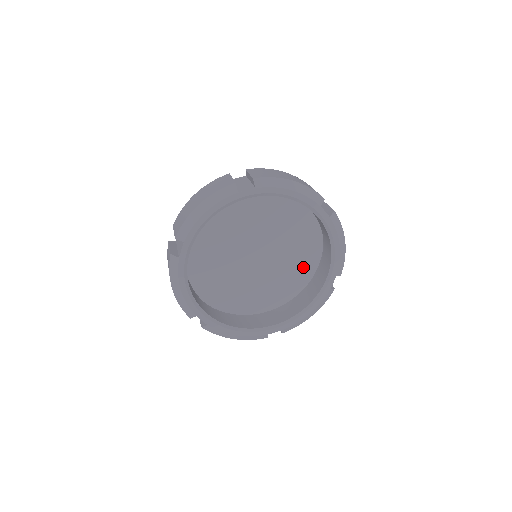
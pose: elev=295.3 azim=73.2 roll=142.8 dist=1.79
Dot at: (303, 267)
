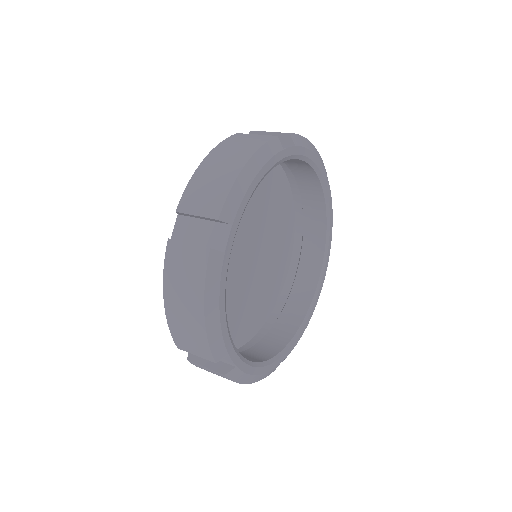
Dot at: (279, 271)
